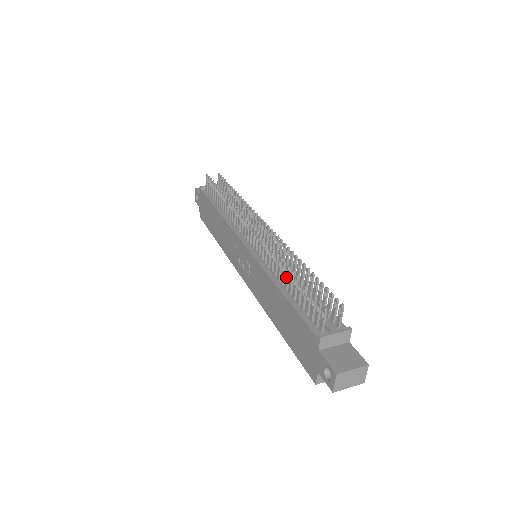
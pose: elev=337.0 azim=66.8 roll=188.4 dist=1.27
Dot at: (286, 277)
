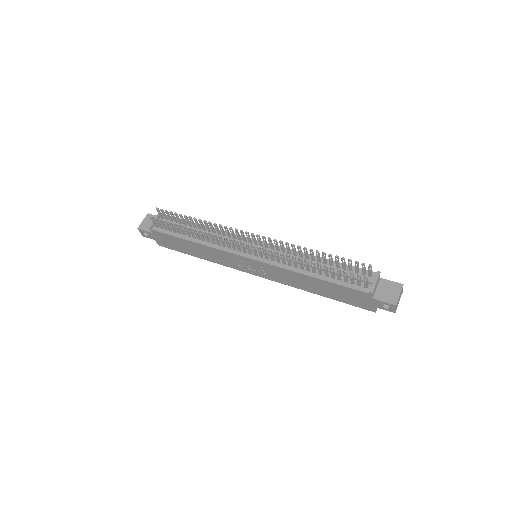
Dot at: (313, 268)
